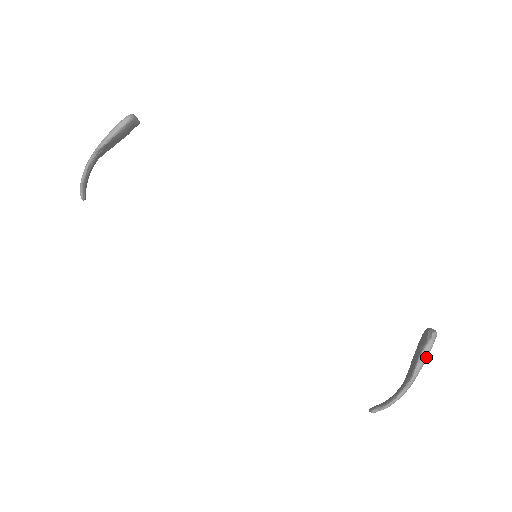
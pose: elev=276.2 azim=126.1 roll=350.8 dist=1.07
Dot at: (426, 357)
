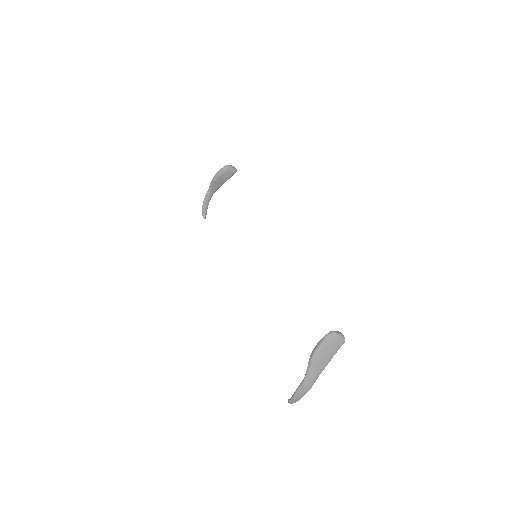
Dot at: (318, 350)
